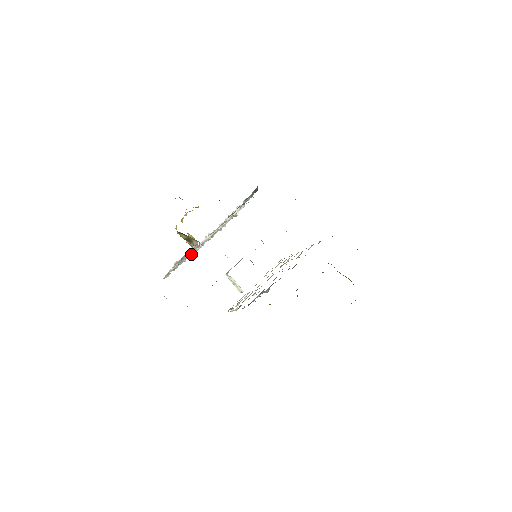
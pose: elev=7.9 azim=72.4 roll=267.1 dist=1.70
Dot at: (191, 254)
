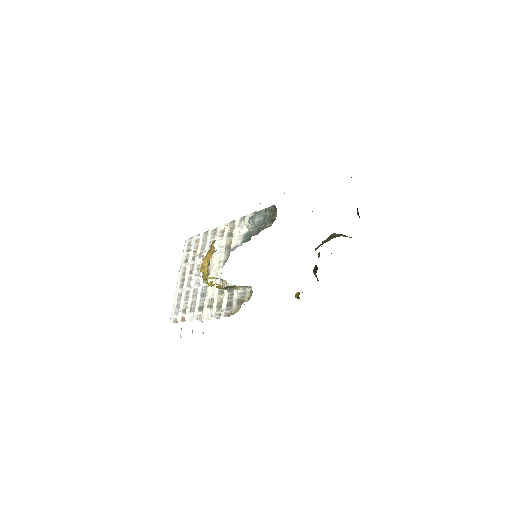
Dot at: (199, 289)
